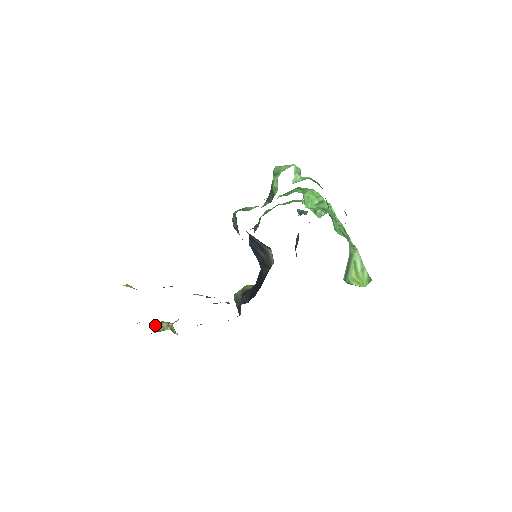
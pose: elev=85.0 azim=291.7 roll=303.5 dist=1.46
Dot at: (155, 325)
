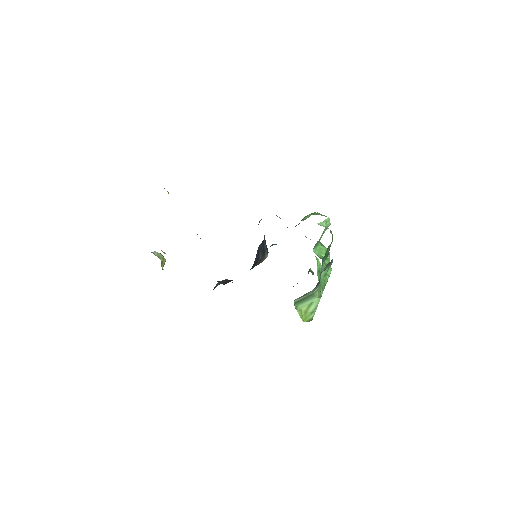
Dot at: occluded
